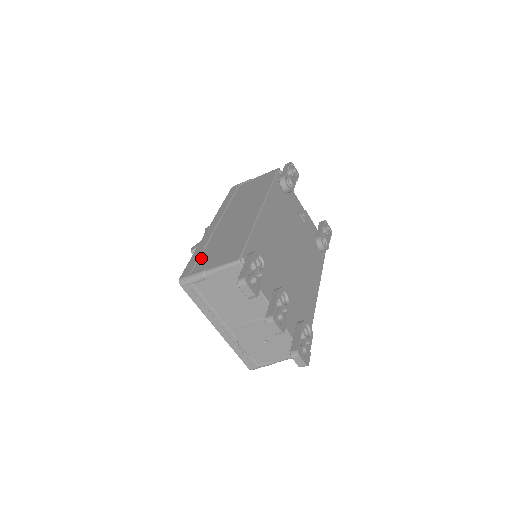
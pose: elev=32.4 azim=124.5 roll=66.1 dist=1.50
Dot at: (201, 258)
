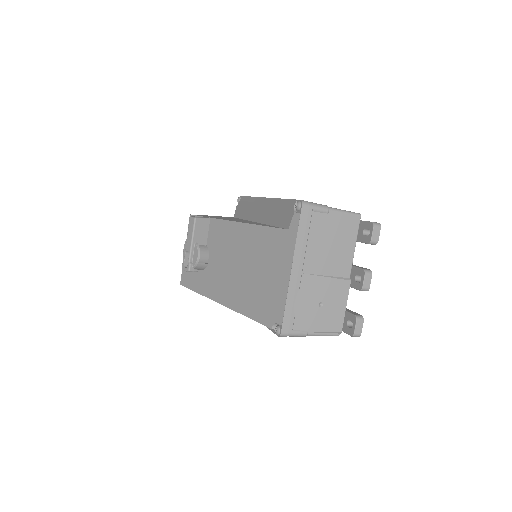
Dot at: occluded
